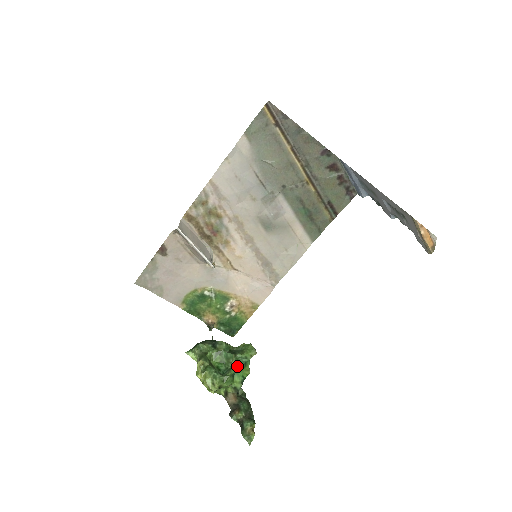
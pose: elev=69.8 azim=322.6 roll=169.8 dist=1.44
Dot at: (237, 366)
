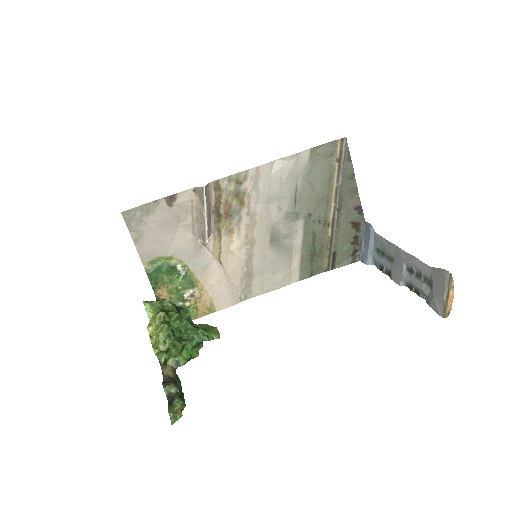
Dot at: (193, 340)
